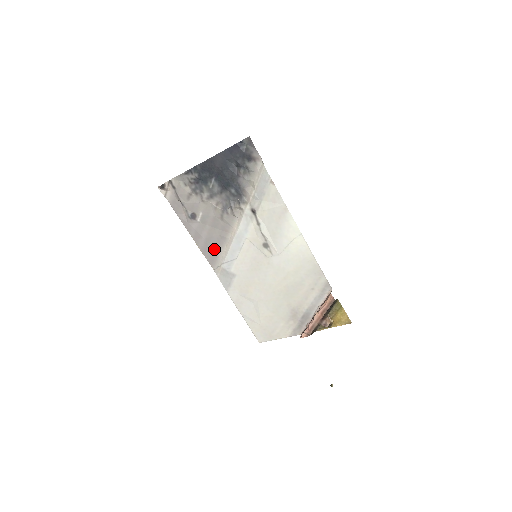
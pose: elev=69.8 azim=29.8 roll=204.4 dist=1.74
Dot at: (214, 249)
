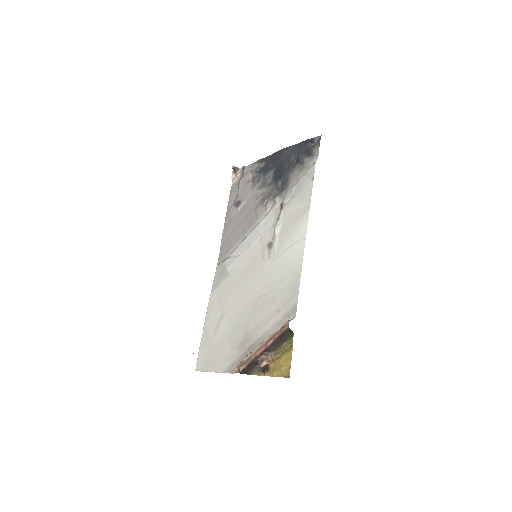
Dot at: (231, 242)
